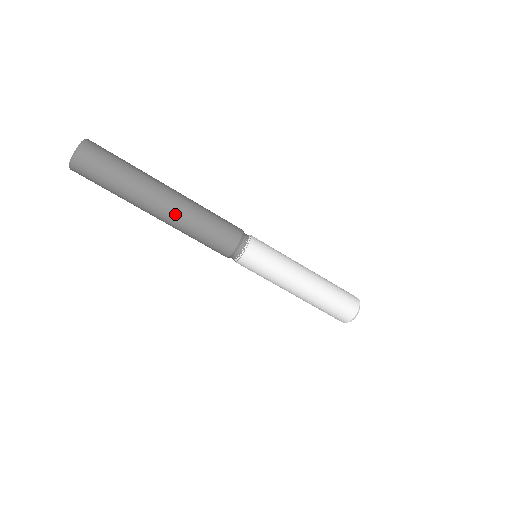
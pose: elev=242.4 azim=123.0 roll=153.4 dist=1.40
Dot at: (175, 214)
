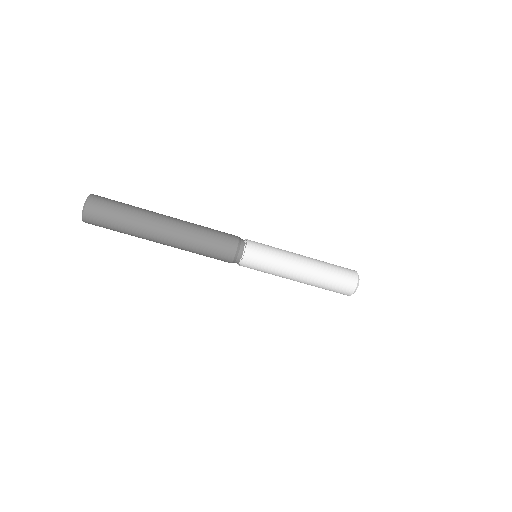
Dot at: (175, 245)
